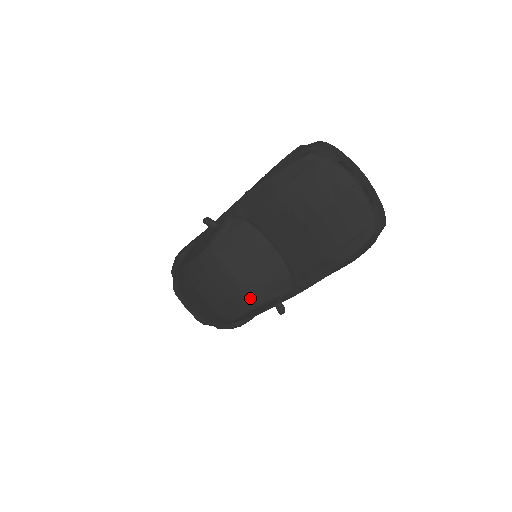
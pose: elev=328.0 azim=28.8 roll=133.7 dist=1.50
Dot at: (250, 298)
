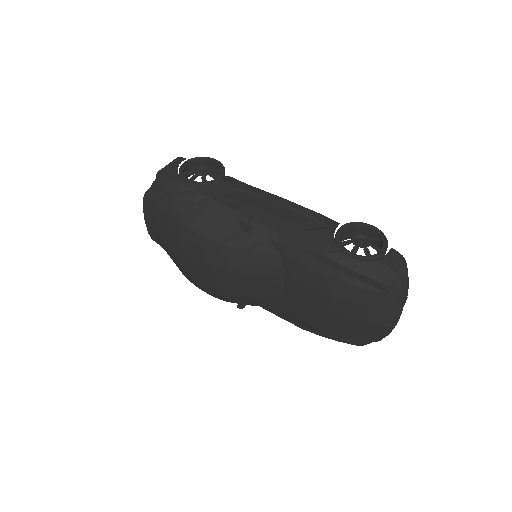
Dot at: (227, 297)
